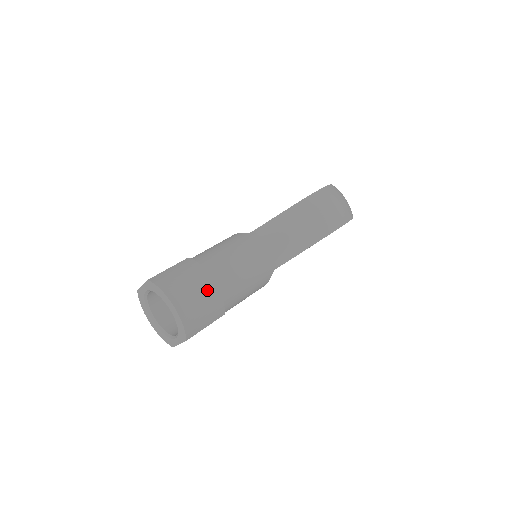
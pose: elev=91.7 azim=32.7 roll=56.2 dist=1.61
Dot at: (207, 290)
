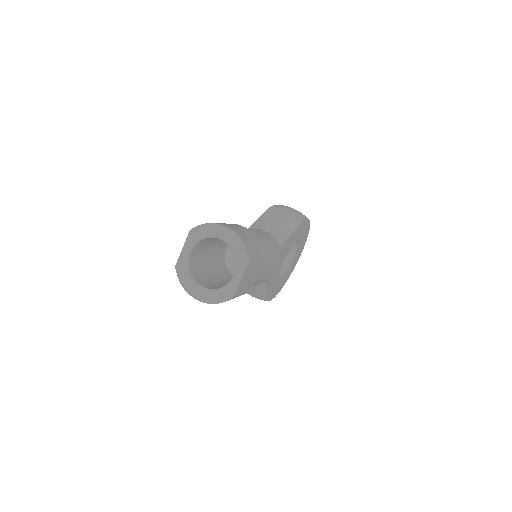
Dot at: (244, 229)
